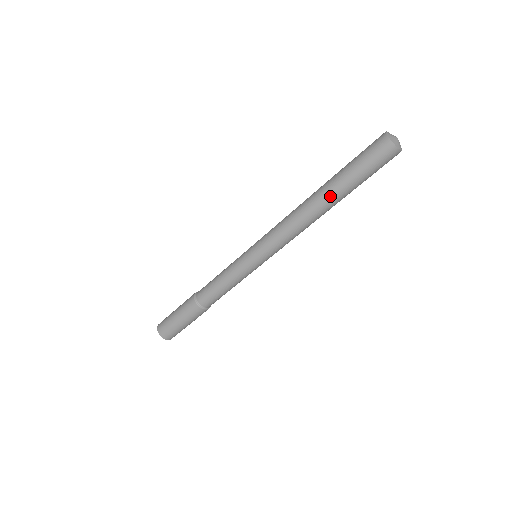
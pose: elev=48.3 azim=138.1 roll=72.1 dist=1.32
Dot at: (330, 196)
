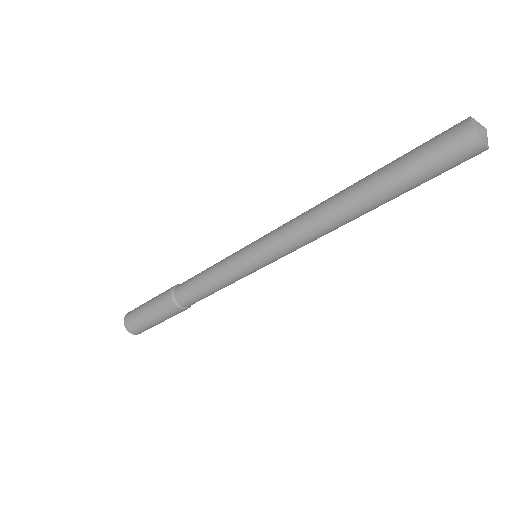
Dot at: (374, 203)
